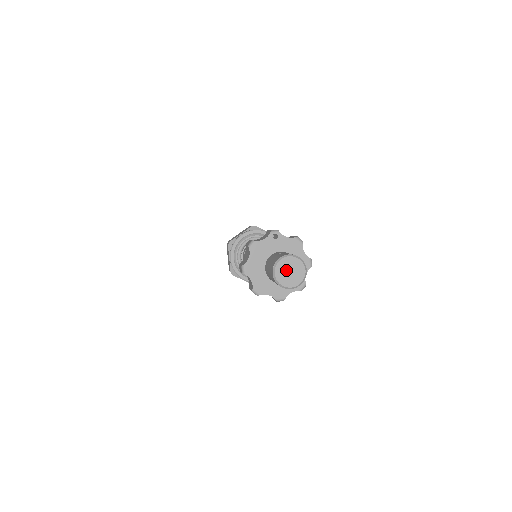
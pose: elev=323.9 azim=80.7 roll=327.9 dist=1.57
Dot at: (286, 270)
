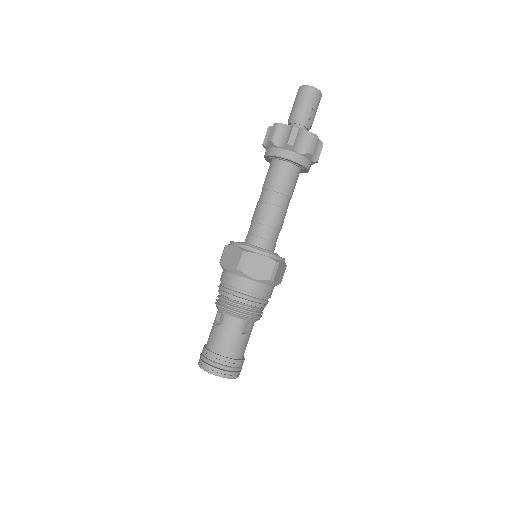
Dot at: occluded
